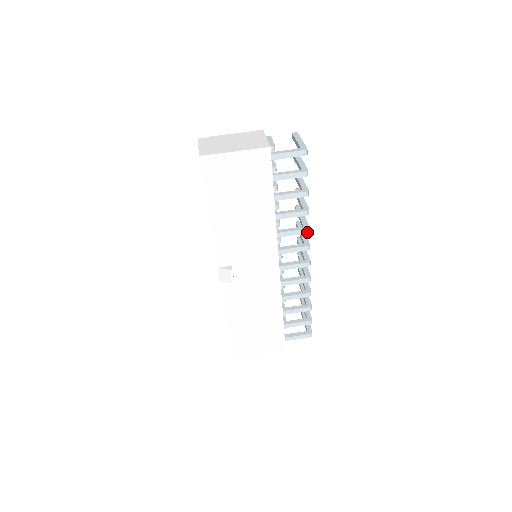
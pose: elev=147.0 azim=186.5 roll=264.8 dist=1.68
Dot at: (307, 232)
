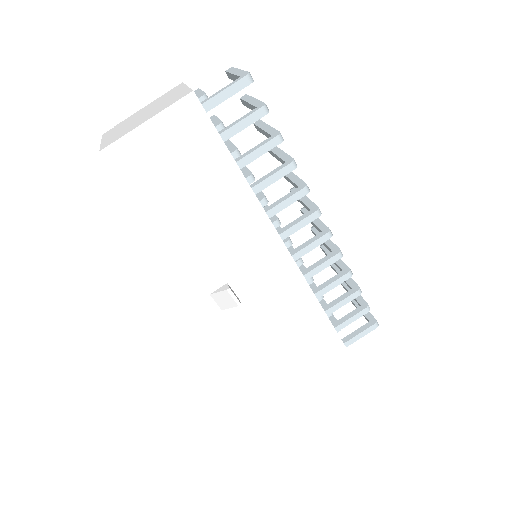
Dot at: (306, 192)
